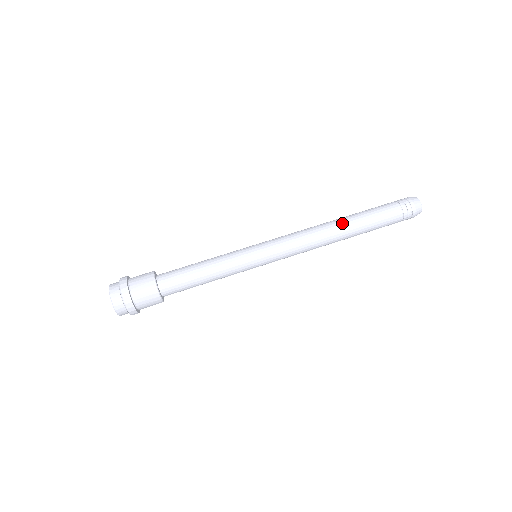
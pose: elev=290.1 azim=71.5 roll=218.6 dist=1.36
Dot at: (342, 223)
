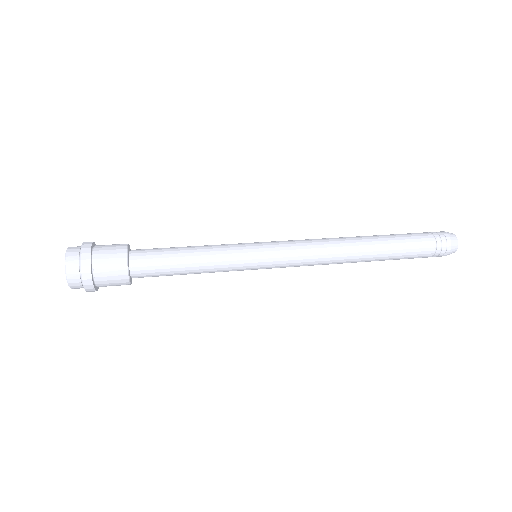
Dot at: (360, 236)
